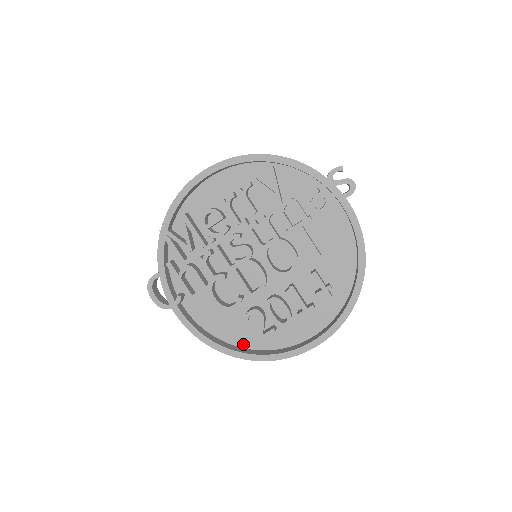
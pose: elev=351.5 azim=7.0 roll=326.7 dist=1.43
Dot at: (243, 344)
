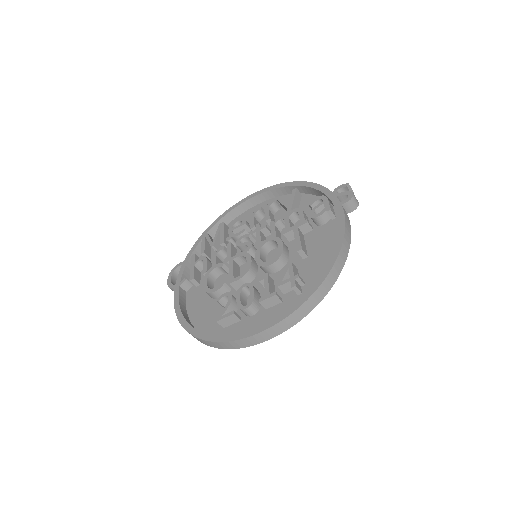
Dot at: (207, 333)
